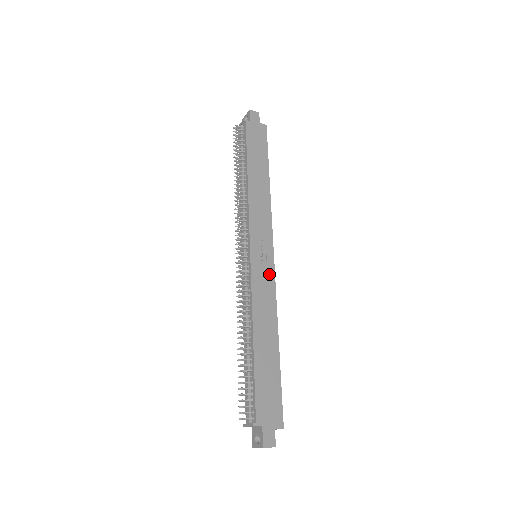
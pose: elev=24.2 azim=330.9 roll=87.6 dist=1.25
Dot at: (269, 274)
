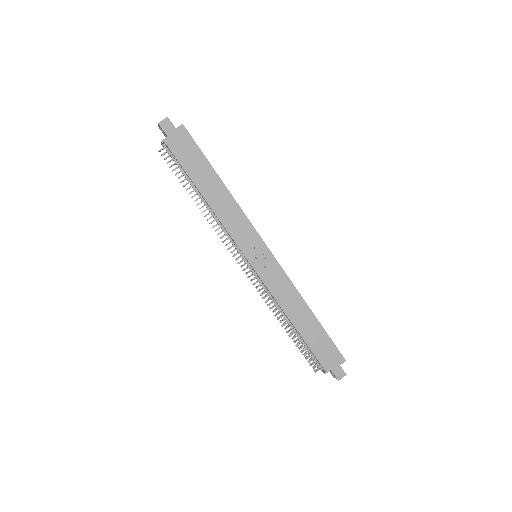
Dot at: (274, 267)
